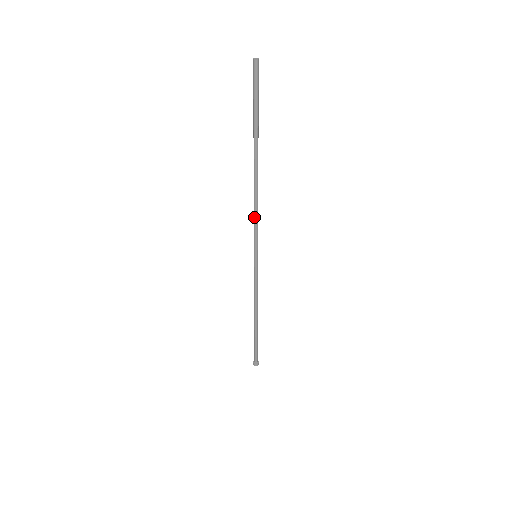
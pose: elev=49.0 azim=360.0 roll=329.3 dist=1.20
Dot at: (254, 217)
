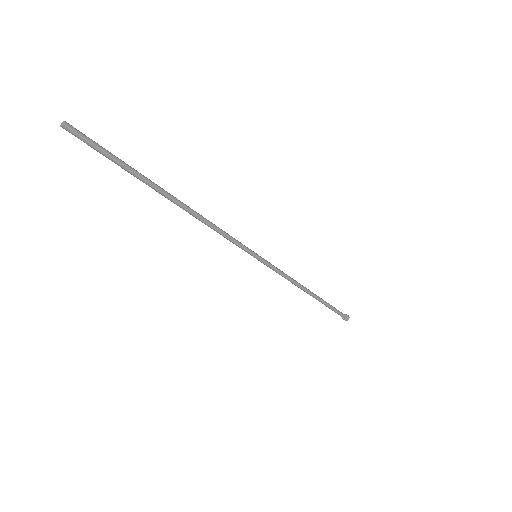
Dot at: occluded
